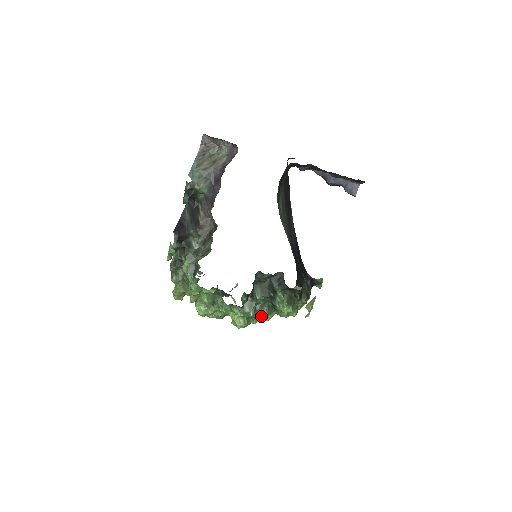
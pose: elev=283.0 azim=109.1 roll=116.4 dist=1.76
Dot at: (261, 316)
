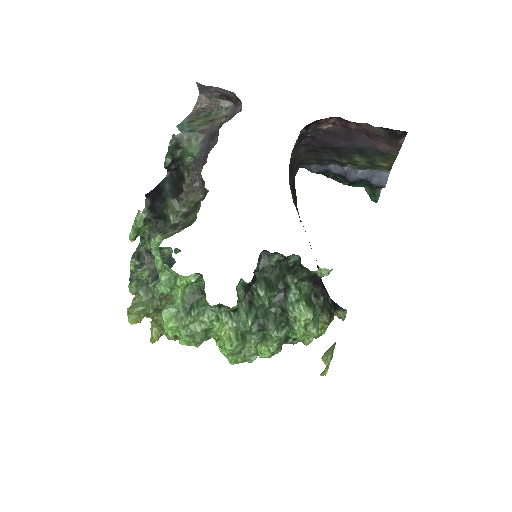
Dot at: (263, 332)
